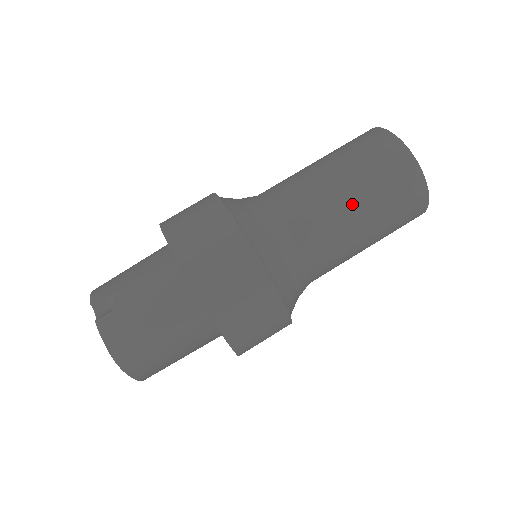
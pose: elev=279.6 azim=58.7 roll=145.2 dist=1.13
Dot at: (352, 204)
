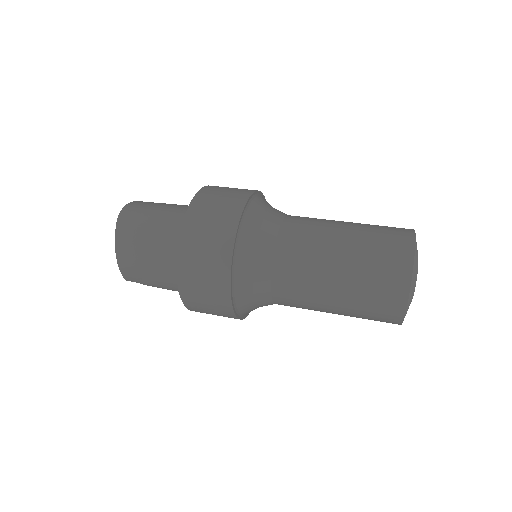
Dot at: (340, 233)
